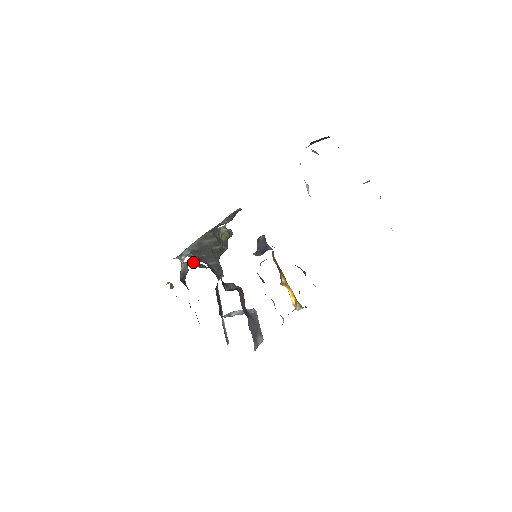
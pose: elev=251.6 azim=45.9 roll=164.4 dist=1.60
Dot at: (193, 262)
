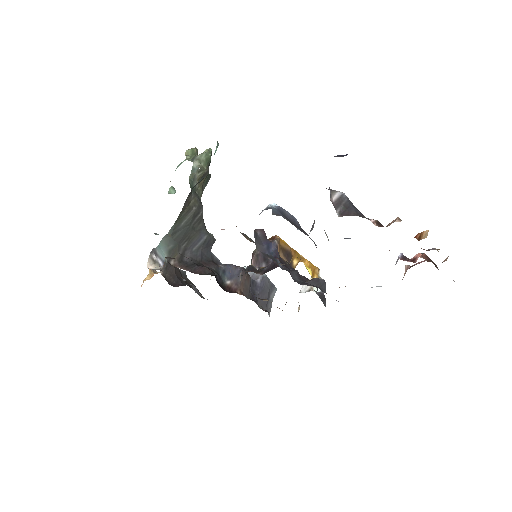
Dot at: occluded
